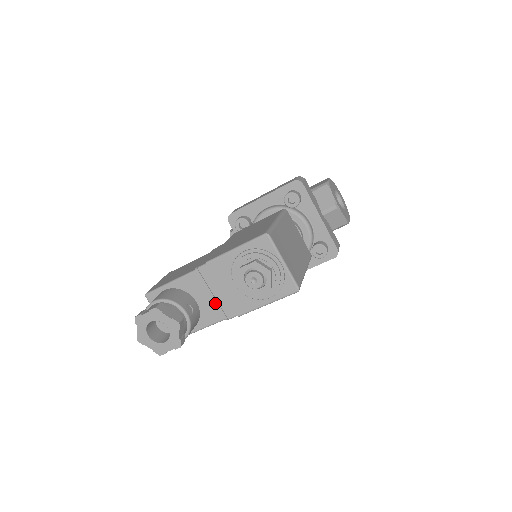
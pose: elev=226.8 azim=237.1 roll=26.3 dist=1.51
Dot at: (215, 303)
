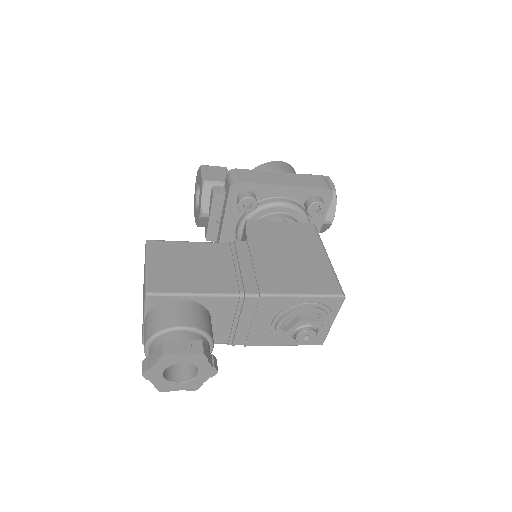
Dot at: (232, 330)
